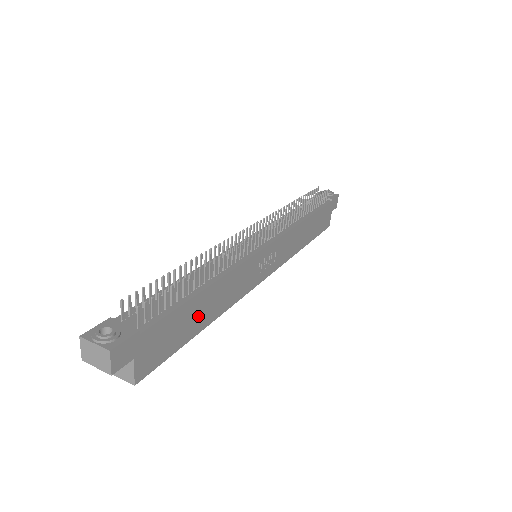
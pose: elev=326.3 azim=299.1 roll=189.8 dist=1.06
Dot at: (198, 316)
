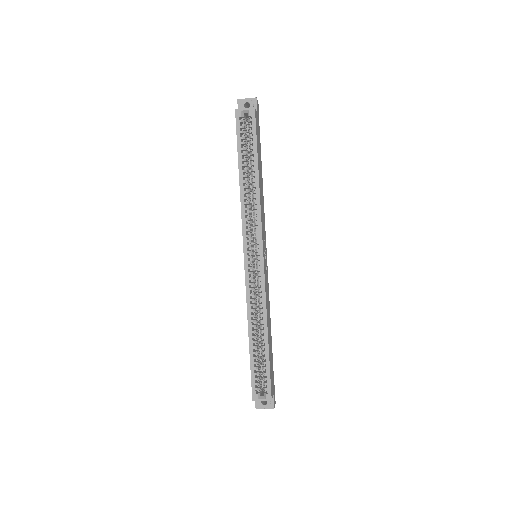
Dot at: (260, 167)
